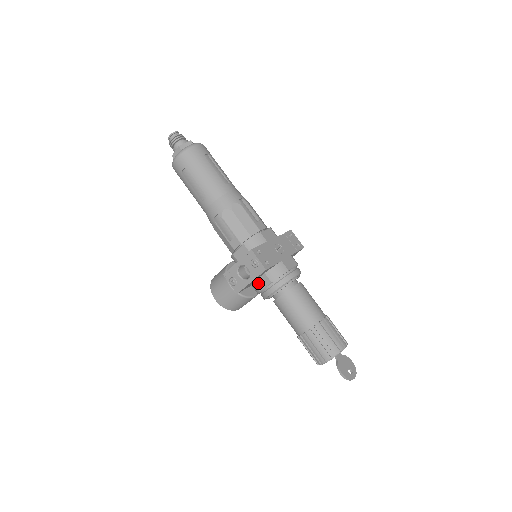
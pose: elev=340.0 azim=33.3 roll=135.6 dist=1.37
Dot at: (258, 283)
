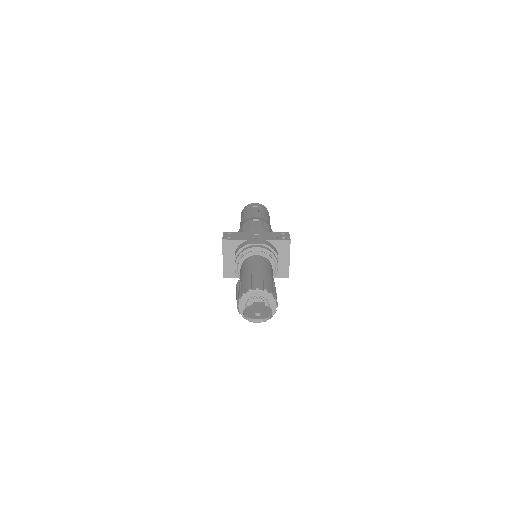
Dot at: occluded
